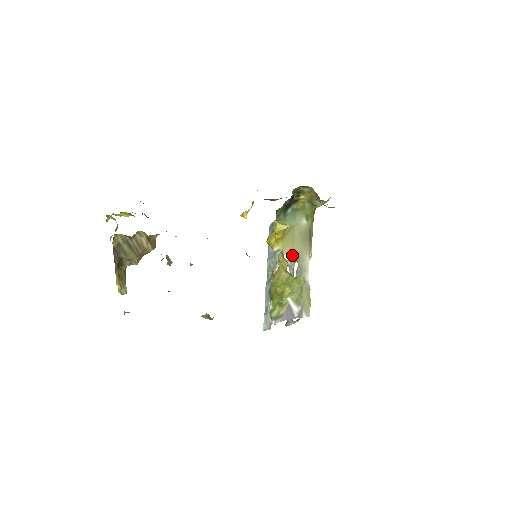
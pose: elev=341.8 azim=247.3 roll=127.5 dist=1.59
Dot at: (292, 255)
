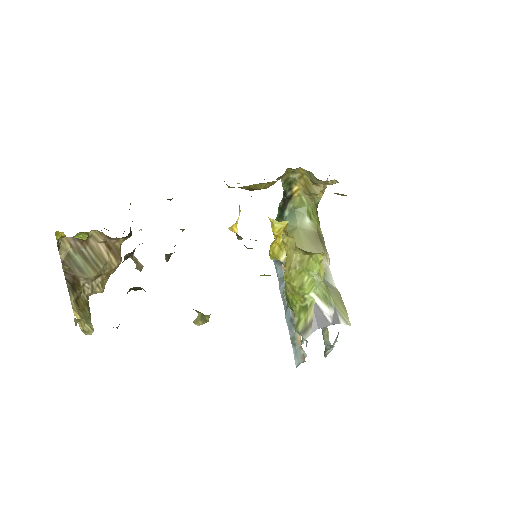
Dot at: occluded
